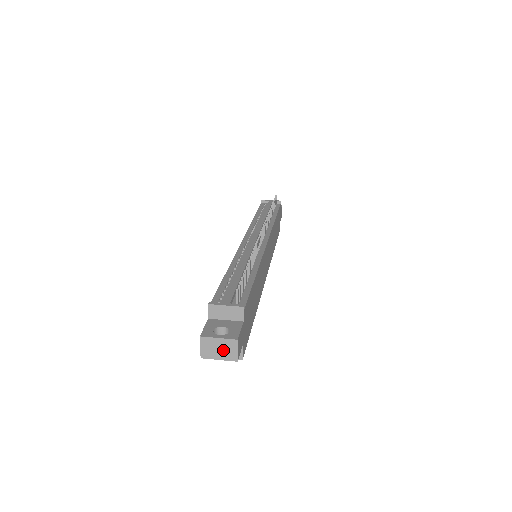
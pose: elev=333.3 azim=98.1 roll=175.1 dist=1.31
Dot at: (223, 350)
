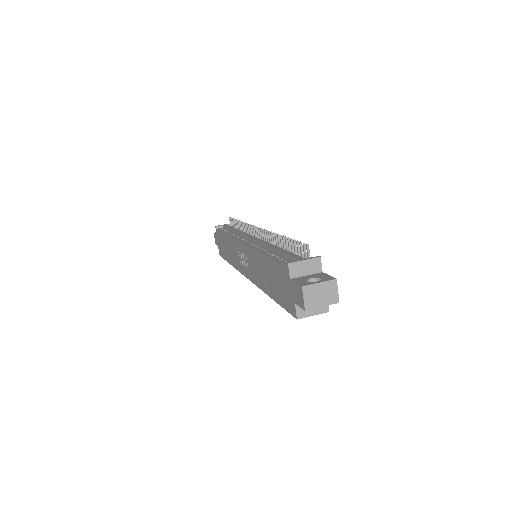
Dot at: (325, 294)
